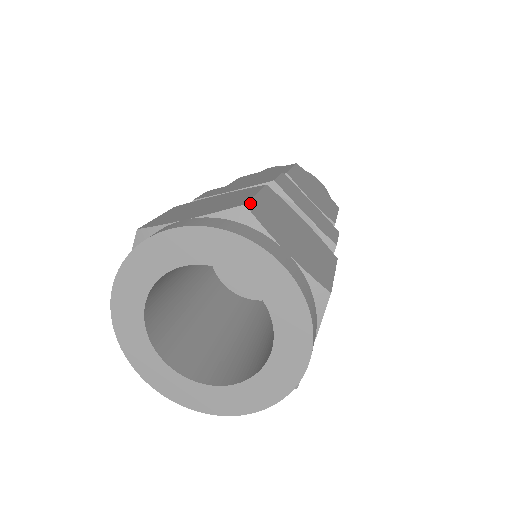
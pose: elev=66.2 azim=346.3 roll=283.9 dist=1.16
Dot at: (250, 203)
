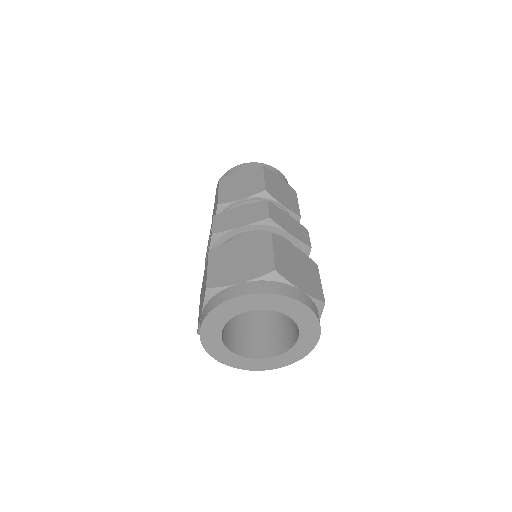
Dot at: (276, 265)
